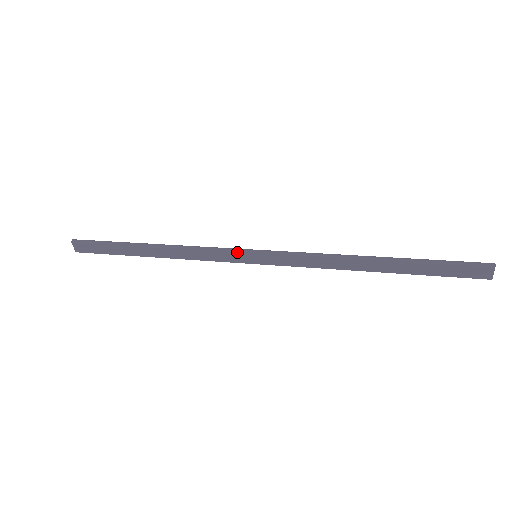
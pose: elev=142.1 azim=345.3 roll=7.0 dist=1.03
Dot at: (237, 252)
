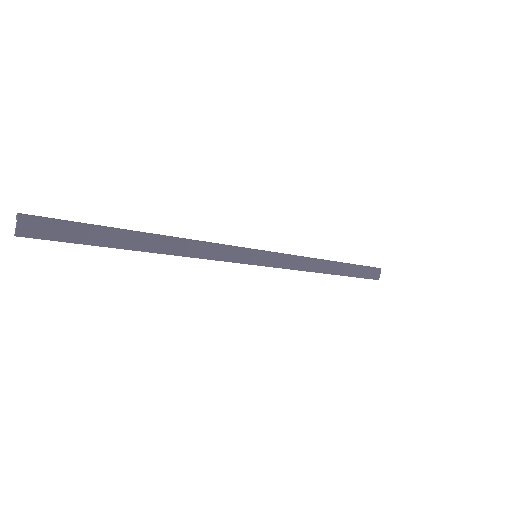
Dot at: (243, 249)
